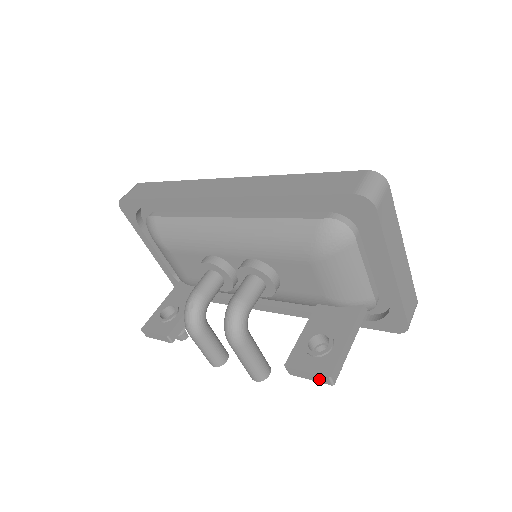
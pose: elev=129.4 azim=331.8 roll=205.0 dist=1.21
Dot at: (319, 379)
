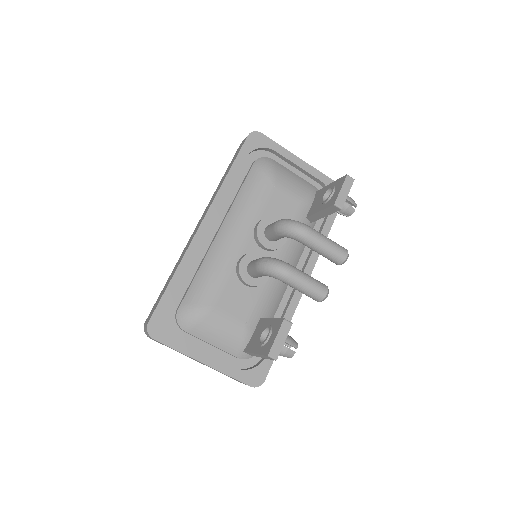
Dot at: (348, 185)
